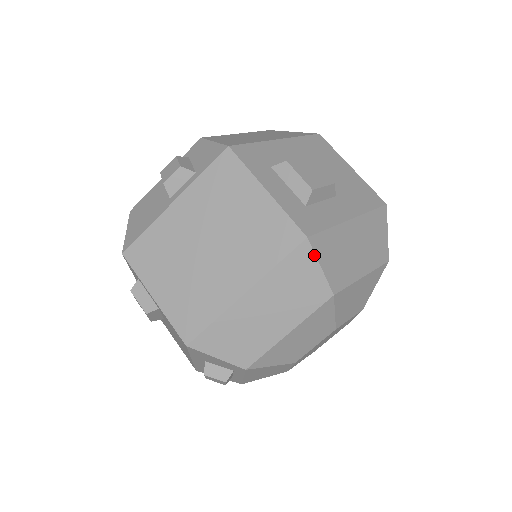
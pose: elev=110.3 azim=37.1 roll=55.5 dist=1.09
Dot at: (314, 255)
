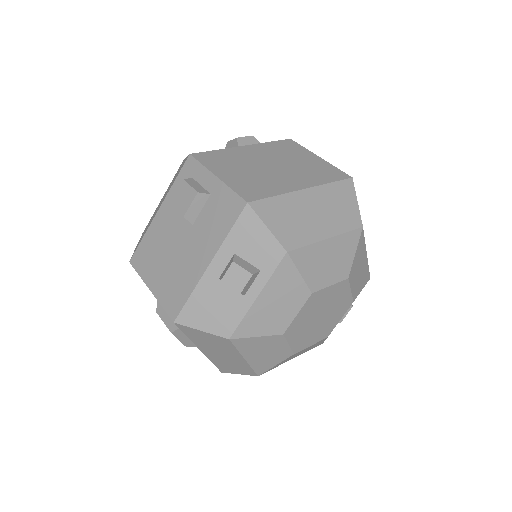
Dot at: (355, 191)
